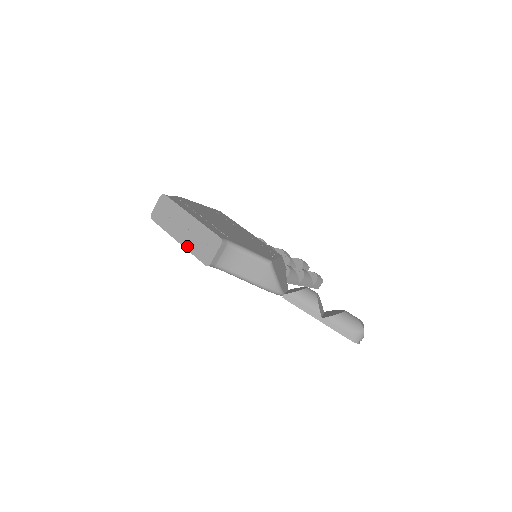
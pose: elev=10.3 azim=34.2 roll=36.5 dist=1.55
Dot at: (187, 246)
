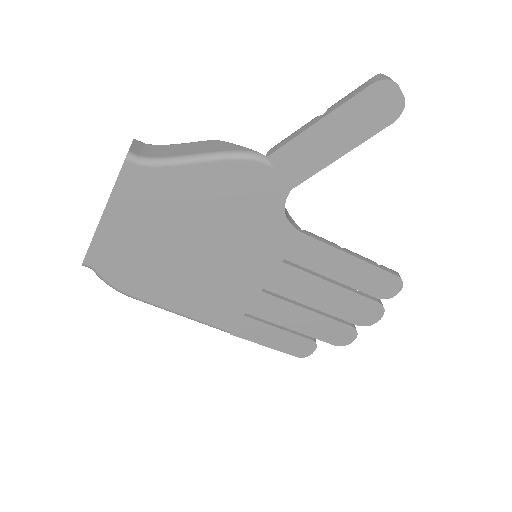
Dot at: (110, 195)
